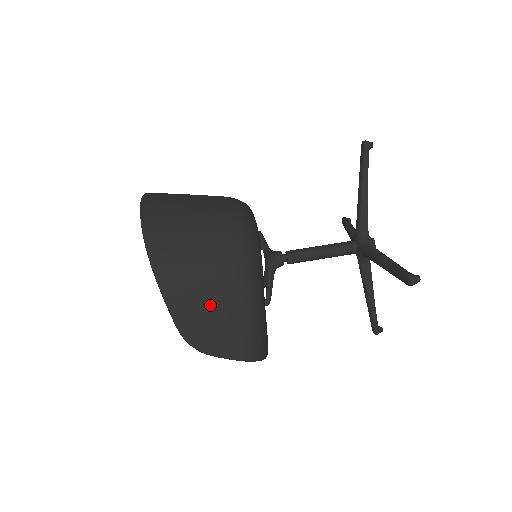
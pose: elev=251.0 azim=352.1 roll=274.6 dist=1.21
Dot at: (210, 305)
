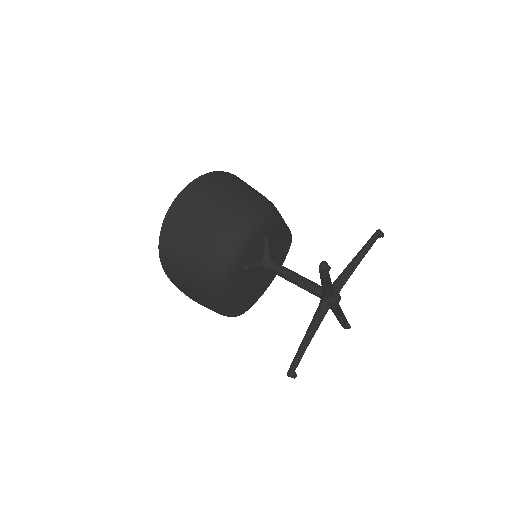
Dot at: (196, 293)
